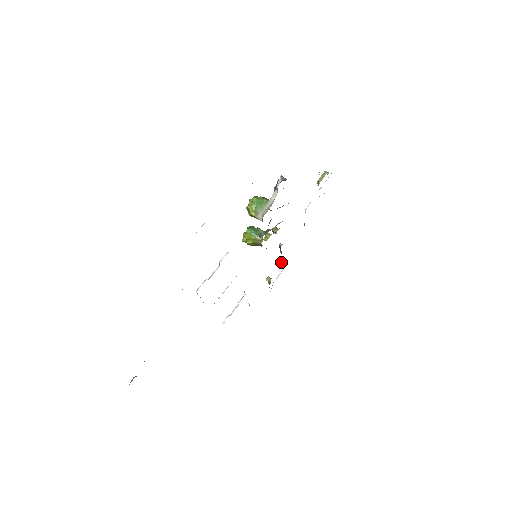
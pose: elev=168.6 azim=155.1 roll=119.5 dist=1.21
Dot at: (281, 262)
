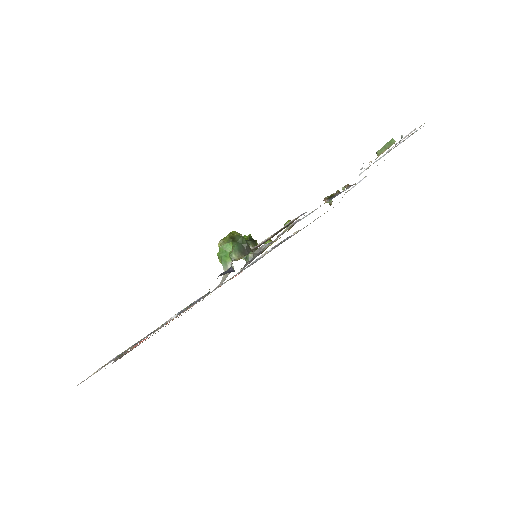
Dot at: occluded
